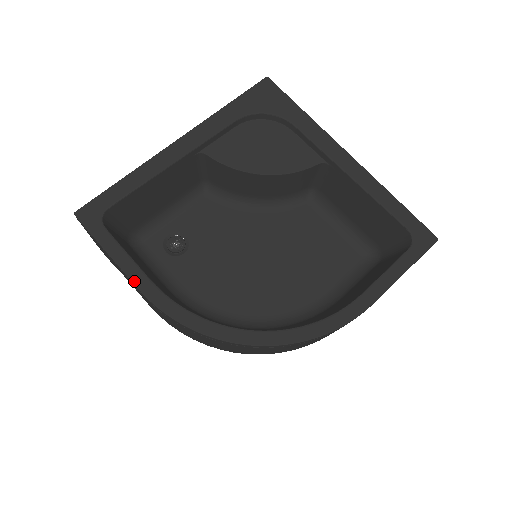
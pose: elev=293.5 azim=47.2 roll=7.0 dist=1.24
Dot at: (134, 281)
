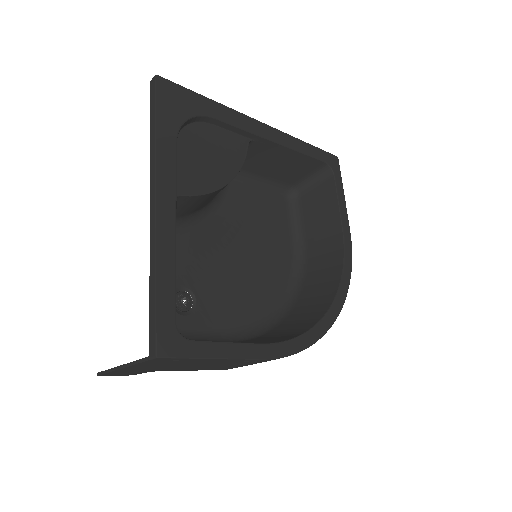
Dot at: (254, 357)
